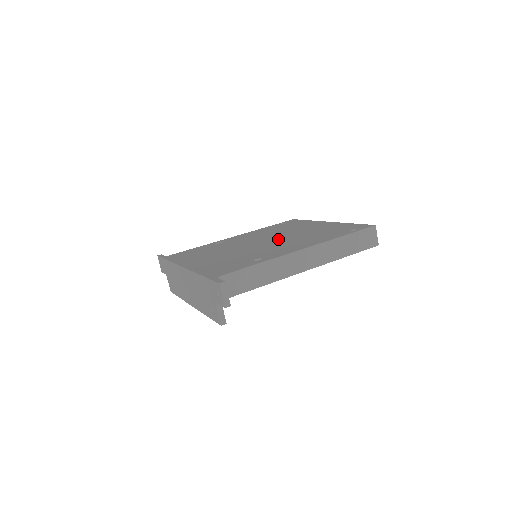
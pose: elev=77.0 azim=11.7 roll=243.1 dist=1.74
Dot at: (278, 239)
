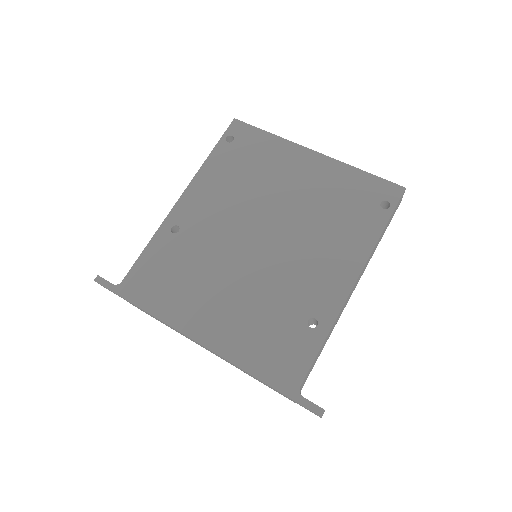
Dot at: (282, 230)
